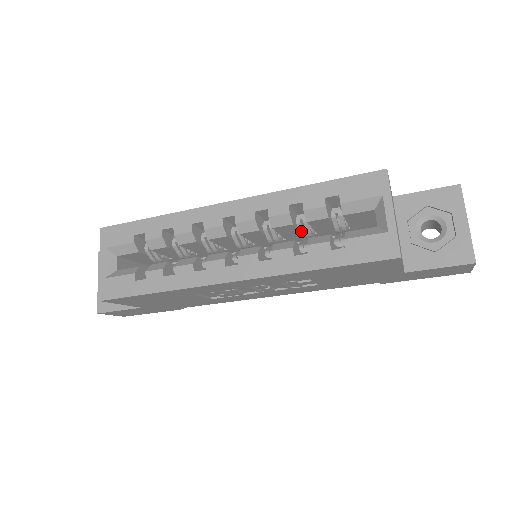
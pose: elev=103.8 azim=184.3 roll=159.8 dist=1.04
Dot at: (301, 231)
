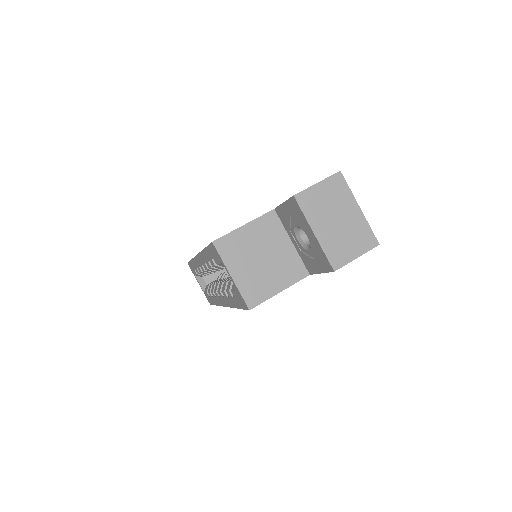
Dot at: occluded
